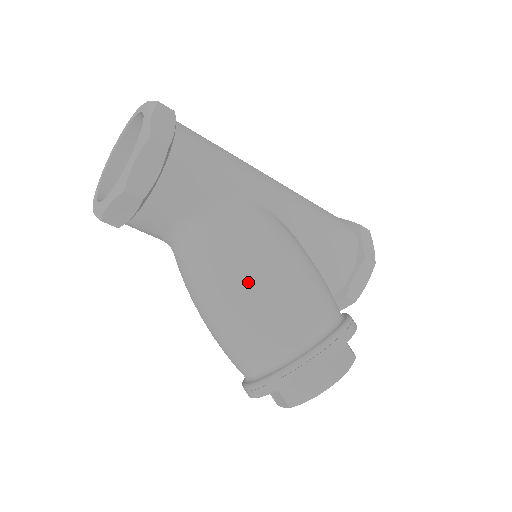
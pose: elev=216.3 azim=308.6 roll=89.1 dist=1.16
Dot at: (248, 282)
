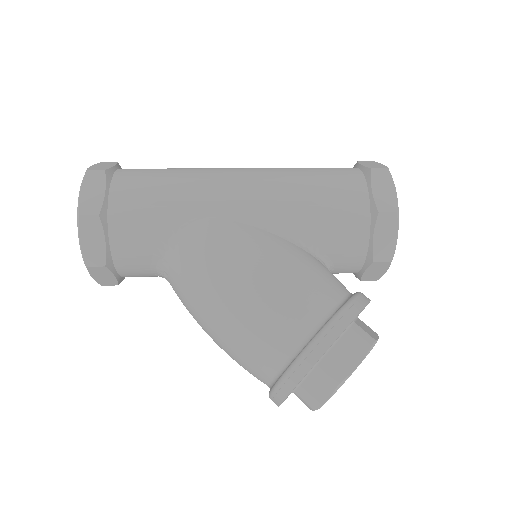
Dot at: (215, 309)
